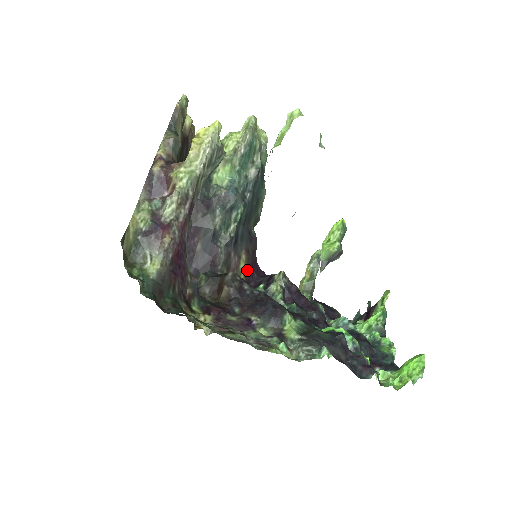
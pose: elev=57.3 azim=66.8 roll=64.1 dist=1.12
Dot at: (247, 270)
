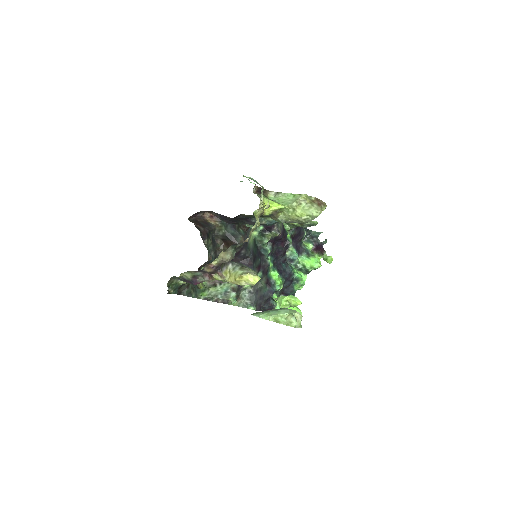
Dot at: occluded
